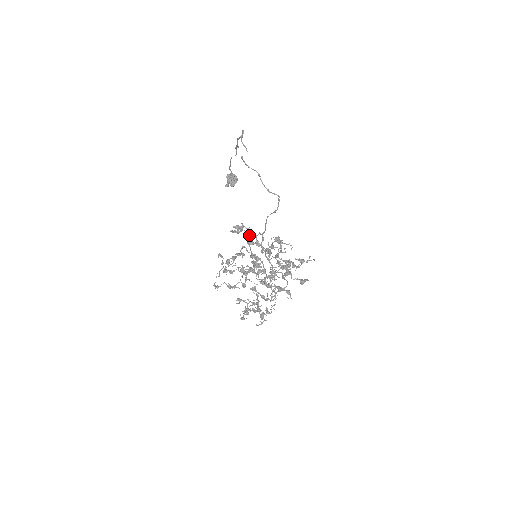
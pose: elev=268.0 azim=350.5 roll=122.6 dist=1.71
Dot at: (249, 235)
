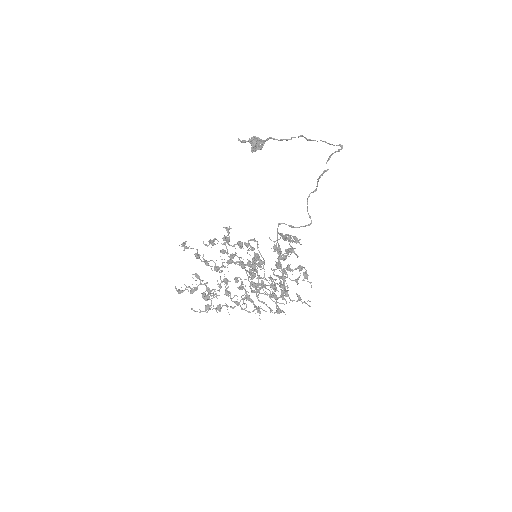
Dot at: (289, 249)
